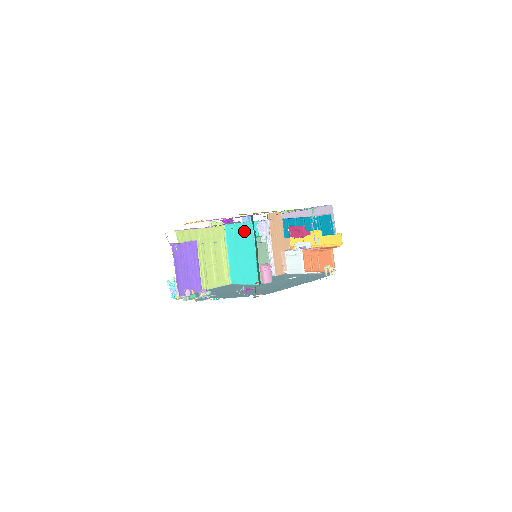
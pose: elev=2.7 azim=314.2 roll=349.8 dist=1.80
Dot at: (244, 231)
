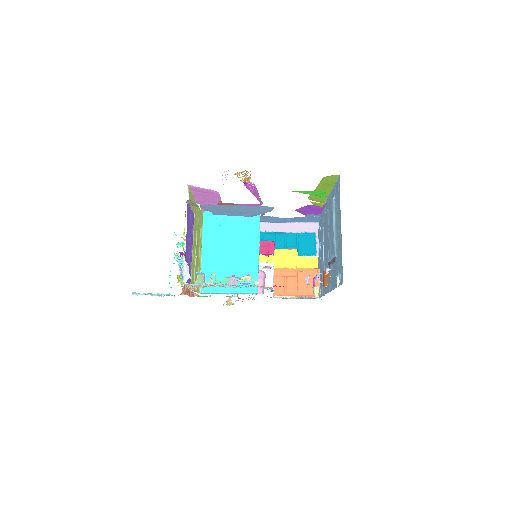
Dot at: (242, 222)
